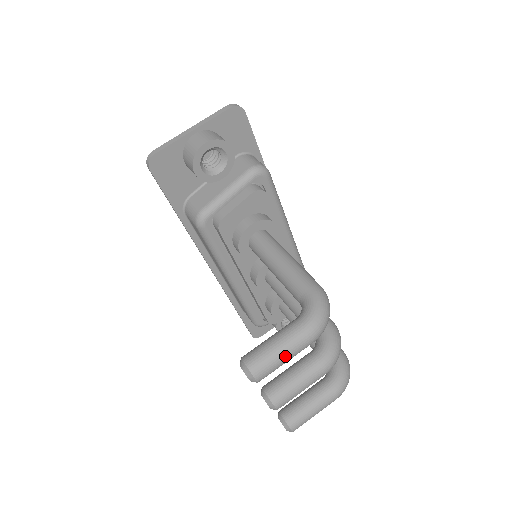
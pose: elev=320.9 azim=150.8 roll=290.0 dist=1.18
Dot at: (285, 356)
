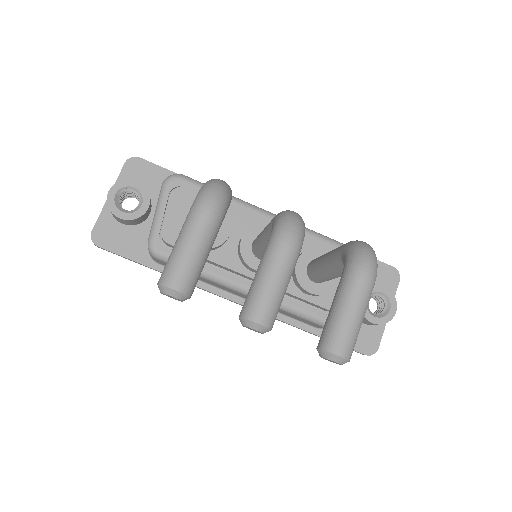
Dot at: (186, 246)
